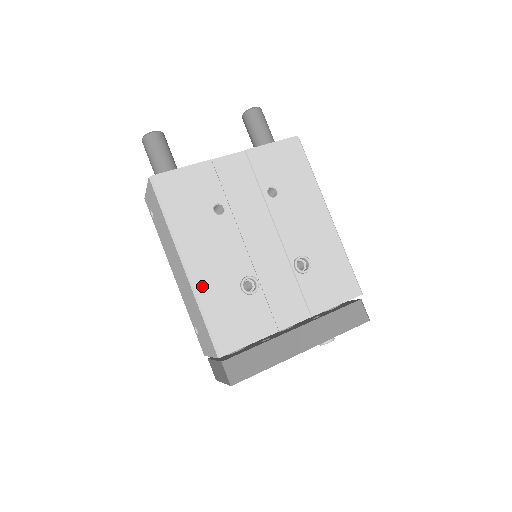
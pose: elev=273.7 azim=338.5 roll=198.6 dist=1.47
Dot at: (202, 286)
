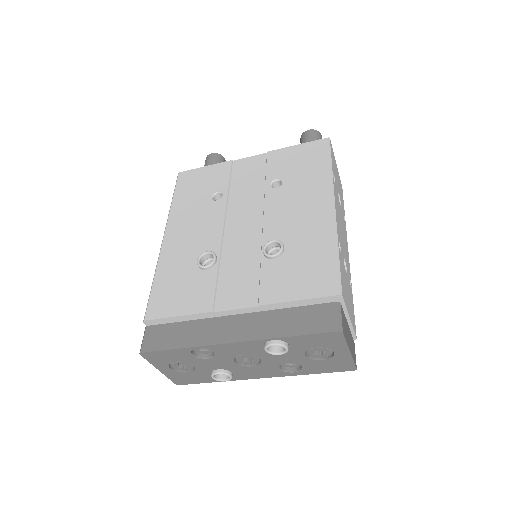
Dot at: (167, 255)
